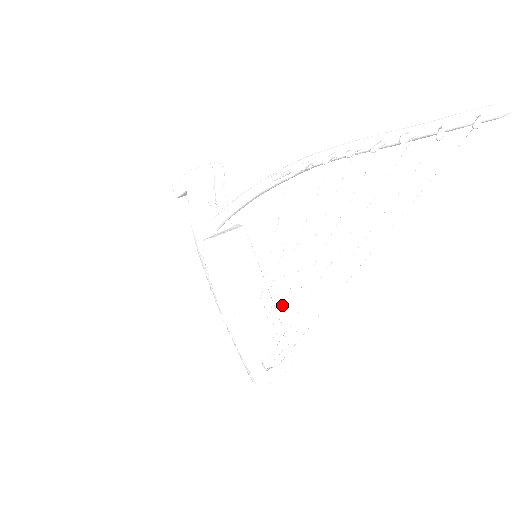
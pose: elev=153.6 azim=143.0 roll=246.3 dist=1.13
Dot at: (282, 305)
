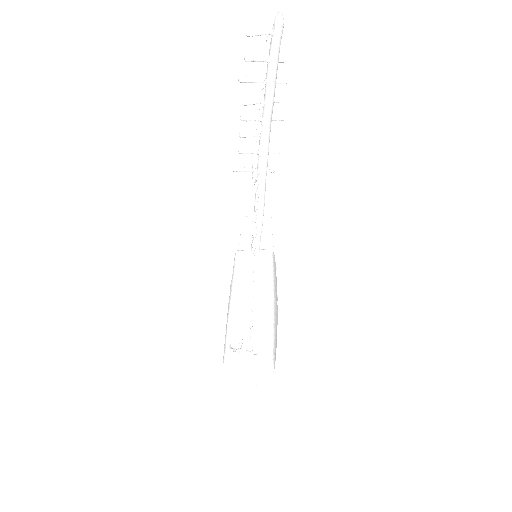
Dot at: occluded
